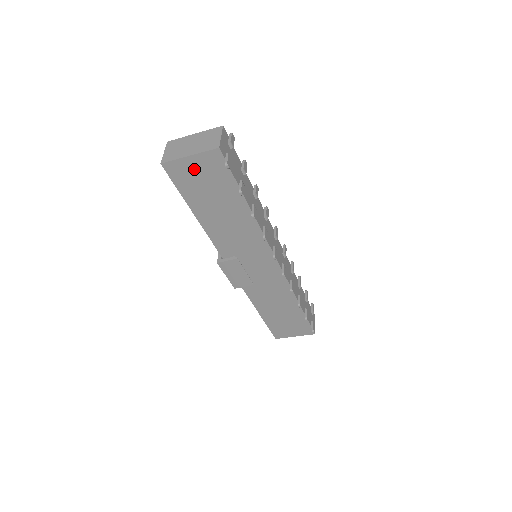
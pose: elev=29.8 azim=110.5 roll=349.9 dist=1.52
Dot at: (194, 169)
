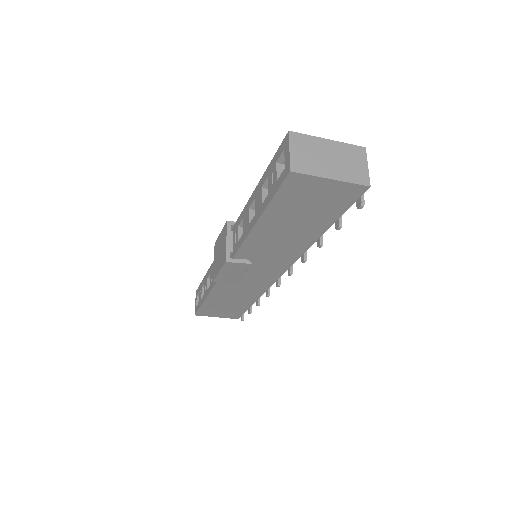
Dot at: (318, 190)
